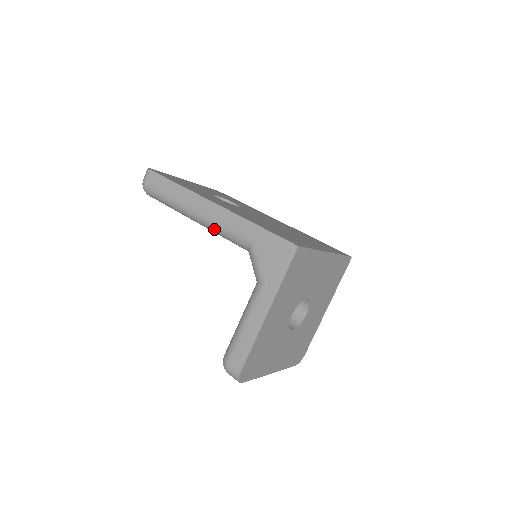
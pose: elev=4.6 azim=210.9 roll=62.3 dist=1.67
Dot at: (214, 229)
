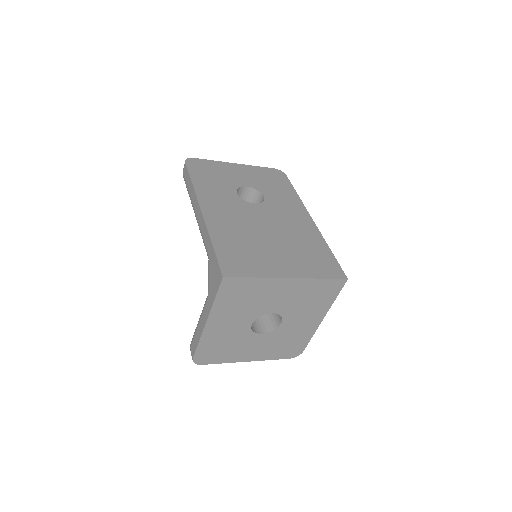
Dot at: occluded
